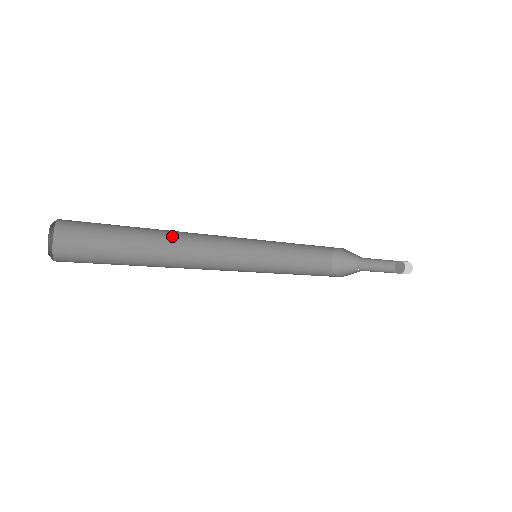
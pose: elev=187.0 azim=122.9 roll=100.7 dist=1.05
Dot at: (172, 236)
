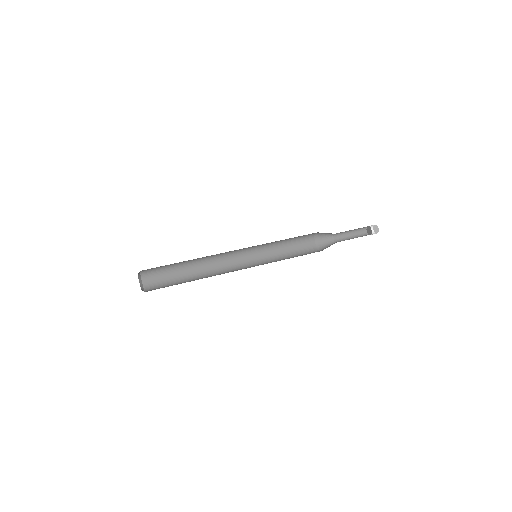
Dot at: (203, 261)
